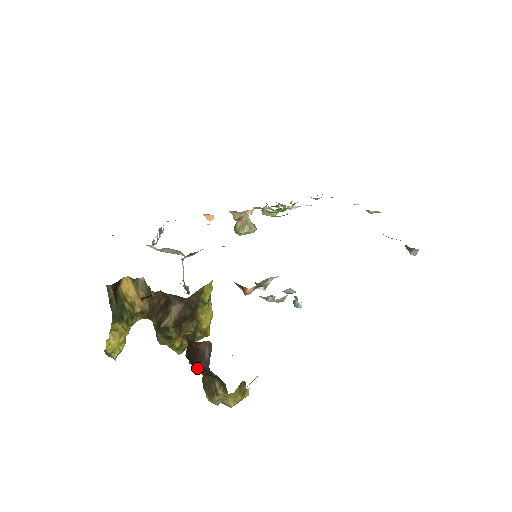
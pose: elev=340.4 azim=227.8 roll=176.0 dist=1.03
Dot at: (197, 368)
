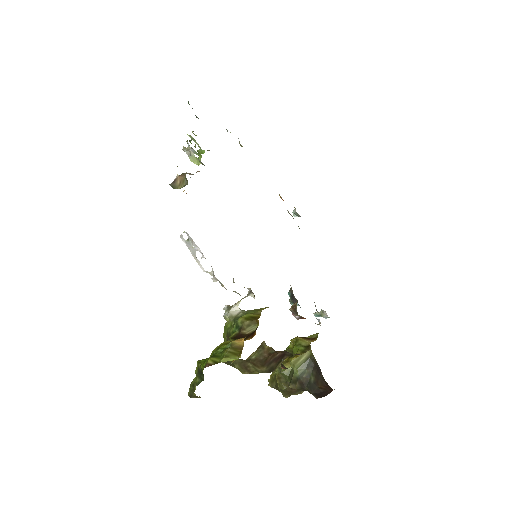
Dot at: (320, 397)
